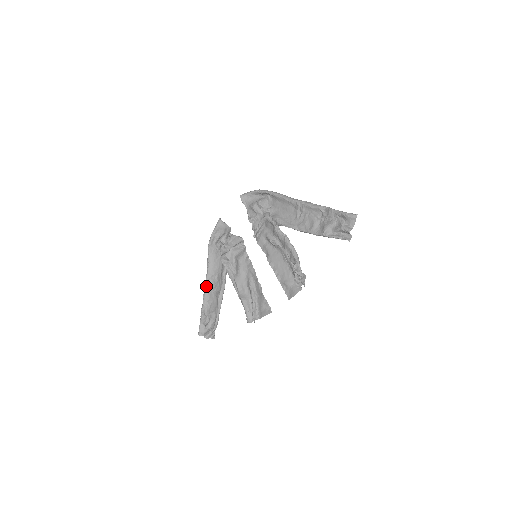
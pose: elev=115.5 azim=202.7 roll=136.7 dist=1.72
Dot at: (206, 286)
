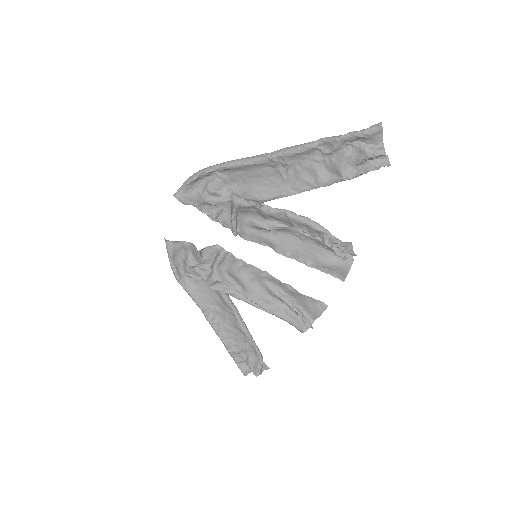
Dot at: (213, 325)
